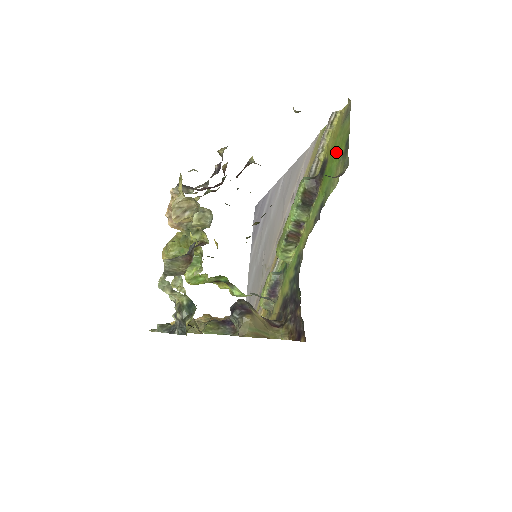
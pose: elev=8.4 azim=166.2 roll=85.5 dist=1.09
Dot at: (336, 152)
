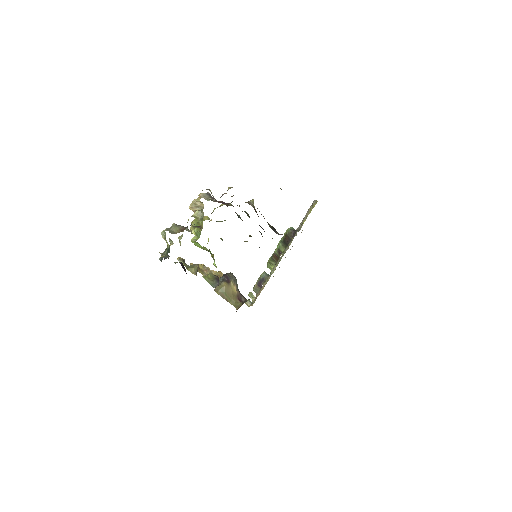
Dot at: occluded
